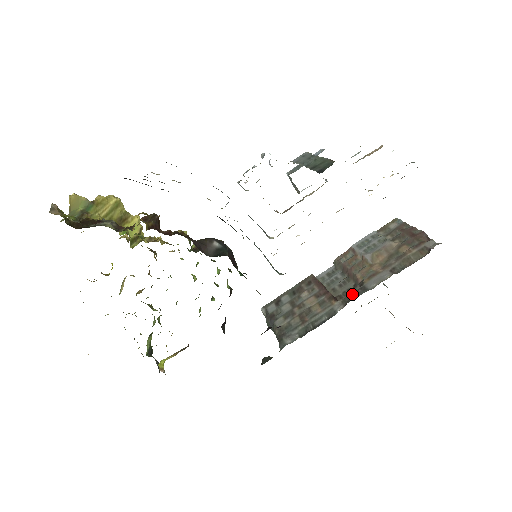
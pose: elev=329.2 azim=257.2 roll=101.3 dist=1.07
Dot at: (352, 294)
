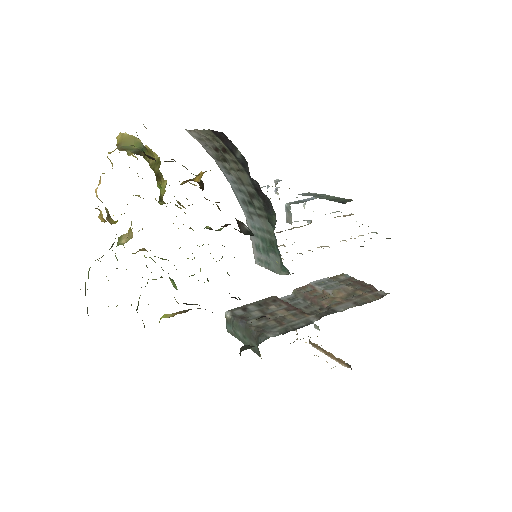
Dot at: (324, 312)
